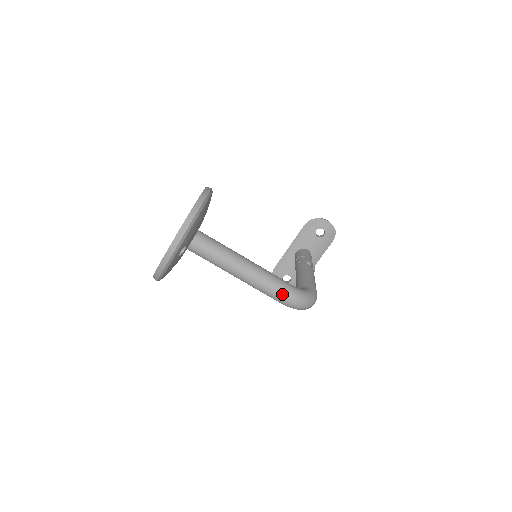
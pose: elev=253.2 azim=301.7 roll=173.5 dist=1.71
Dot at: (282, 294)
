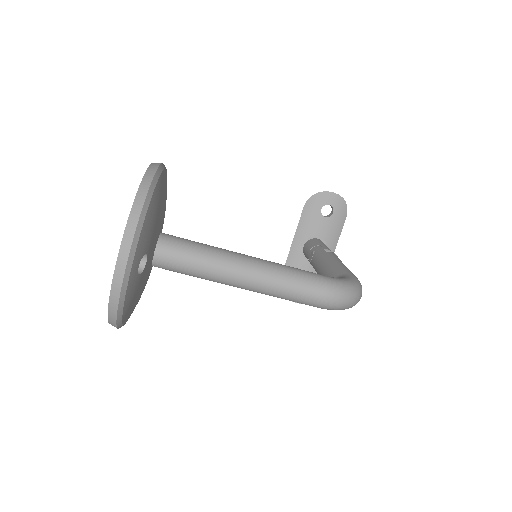
Dot at: (314, 291)
